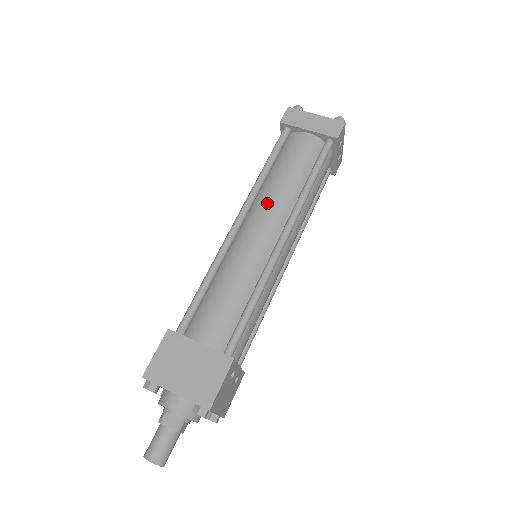
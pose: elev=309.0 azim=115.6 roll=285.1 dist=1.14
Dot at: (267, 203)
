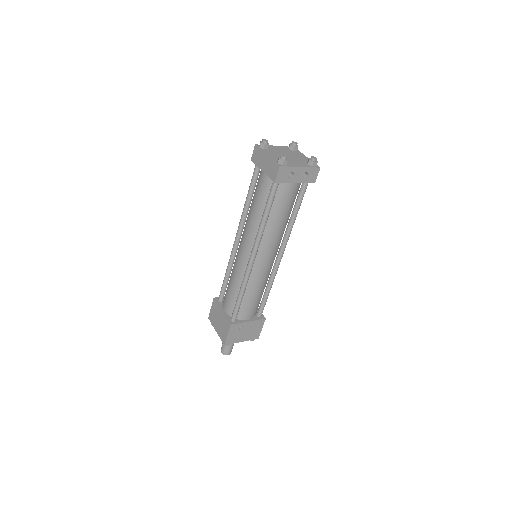
Dot at: (246, 230)
